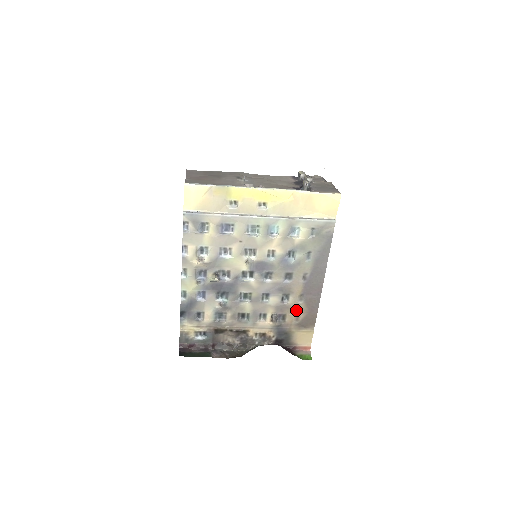
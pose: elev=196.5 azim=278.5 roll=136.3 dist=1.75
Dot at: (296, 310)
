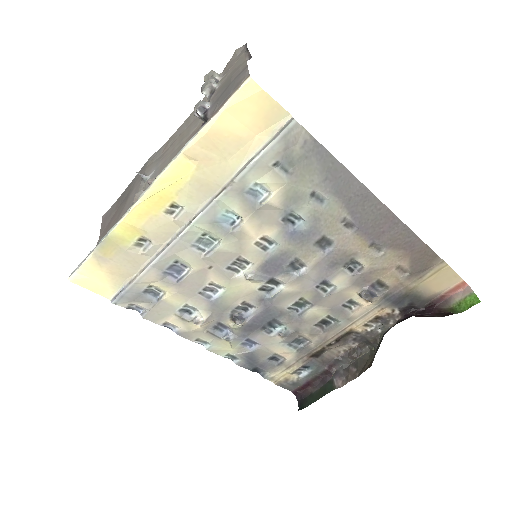
Dot at: (387, 265)
